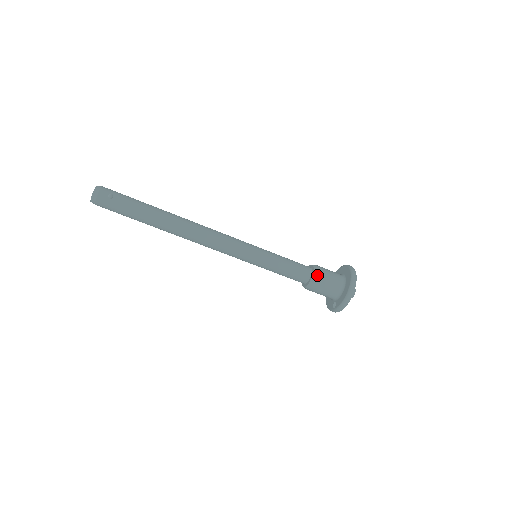
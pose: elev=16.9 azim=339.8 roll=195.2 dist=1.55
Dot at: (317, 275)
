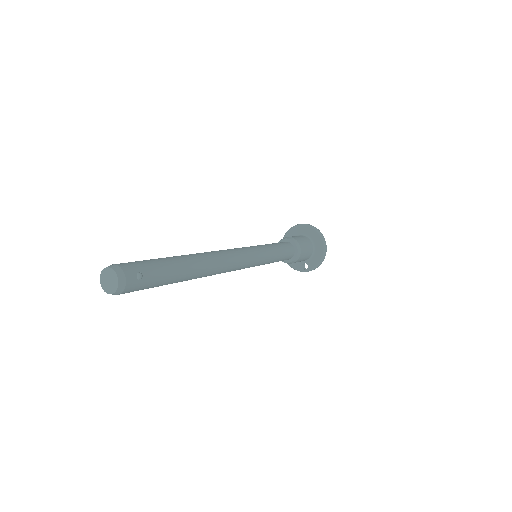
Dot at: (300, 250)
